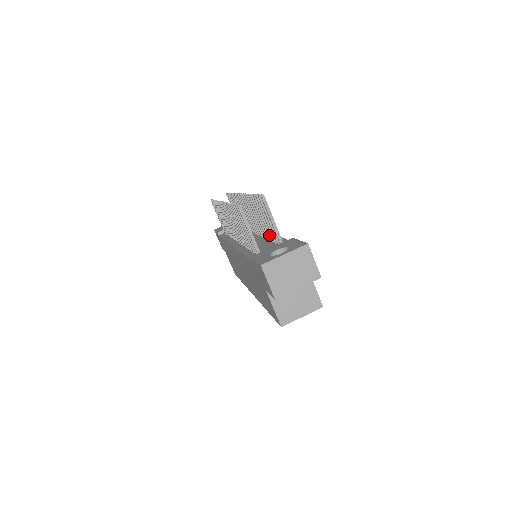
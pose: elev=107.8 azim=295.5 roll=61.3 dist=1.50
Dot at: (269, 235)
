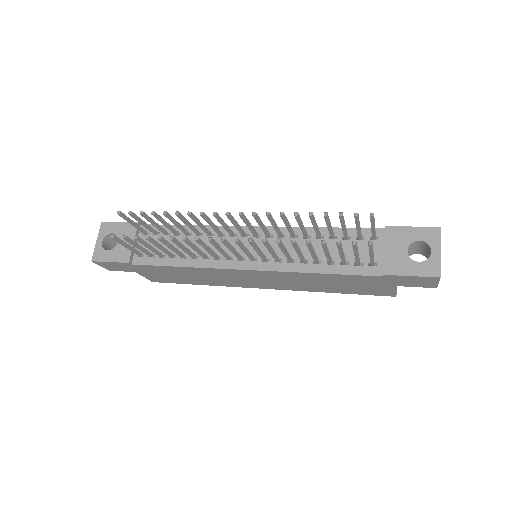
Dot at: (333, 236)
